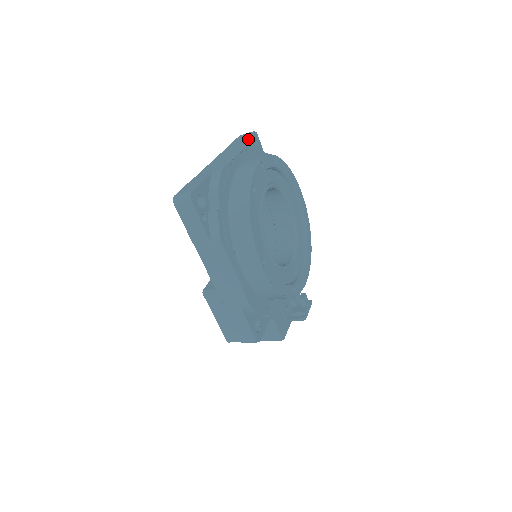
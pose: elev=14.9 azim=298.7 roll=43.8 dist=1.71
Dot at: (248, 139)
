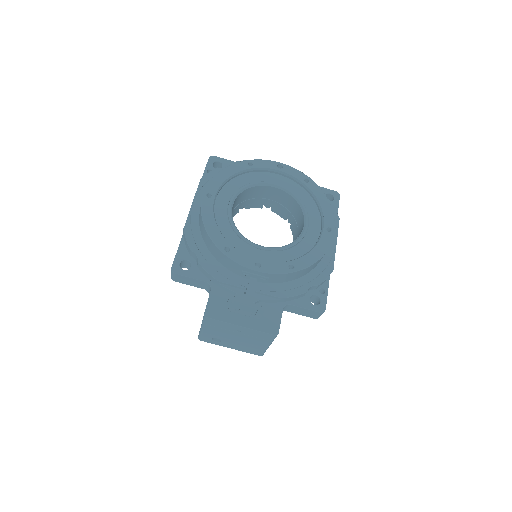
Dot at: occluded
